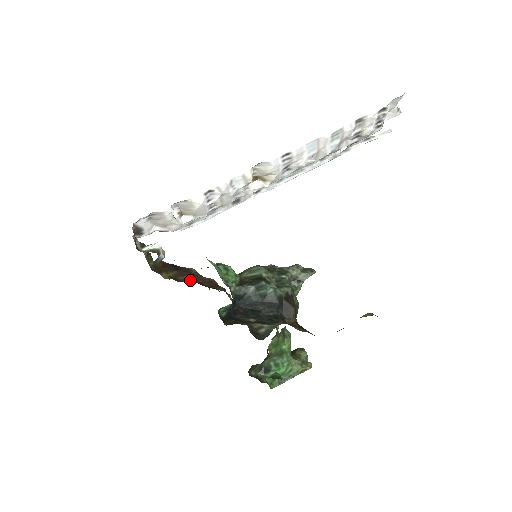
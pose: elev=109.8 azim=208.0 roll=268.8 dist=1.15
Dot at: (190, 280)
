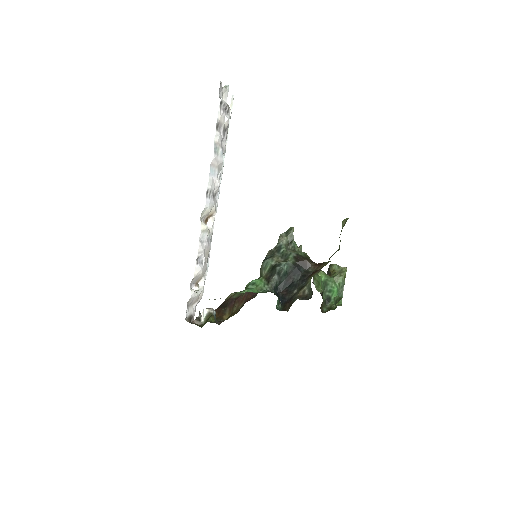
Dot at: (240, 304)
